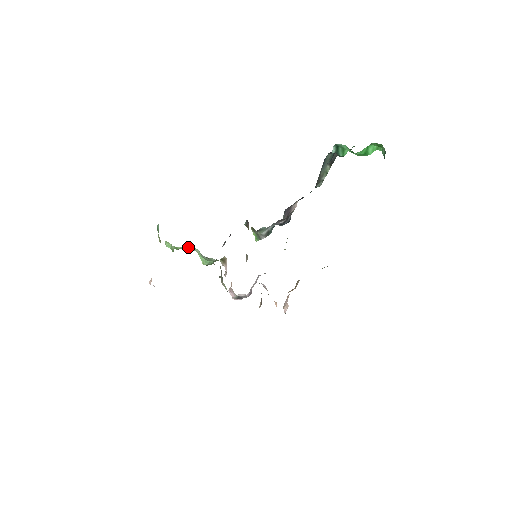
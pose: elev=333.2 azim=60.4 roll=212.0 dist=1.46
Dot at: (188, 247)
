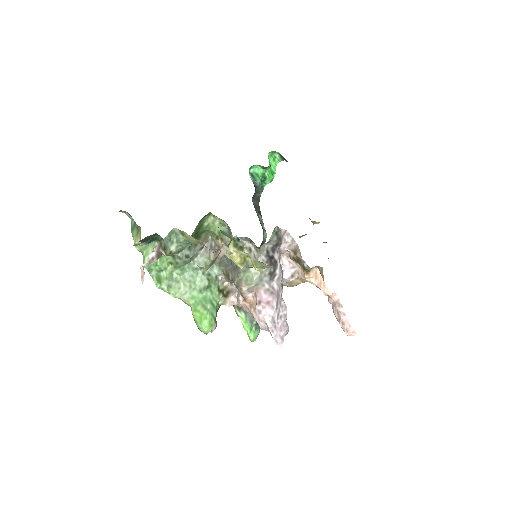
Dot at: (174, 282)
